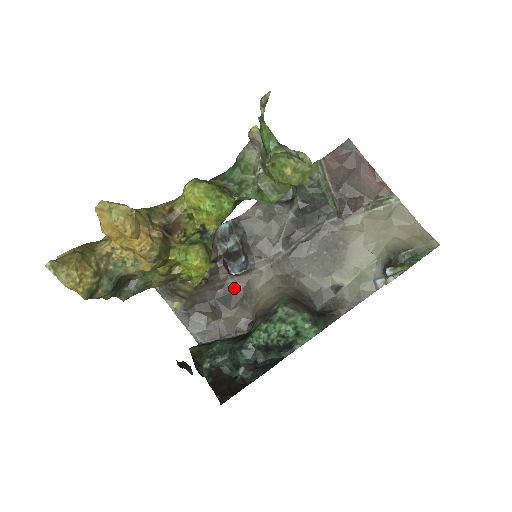
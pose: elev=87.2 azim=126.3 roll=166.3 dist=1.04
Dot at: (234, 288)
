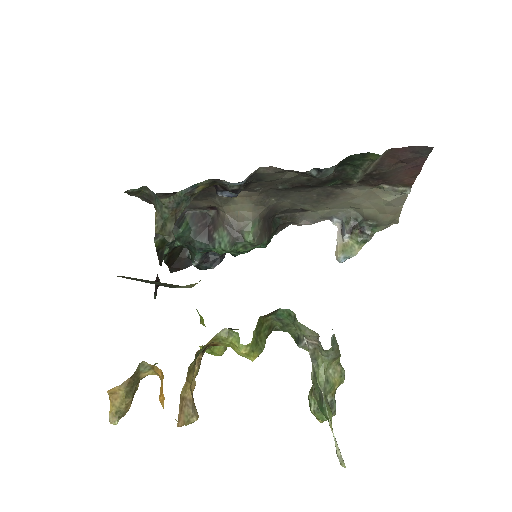
Dot at: (213, 191)
